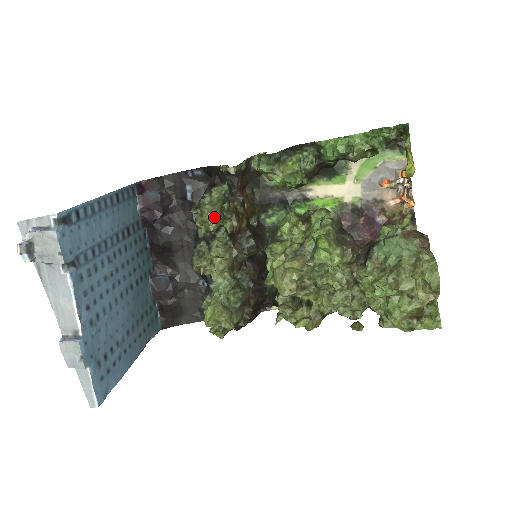
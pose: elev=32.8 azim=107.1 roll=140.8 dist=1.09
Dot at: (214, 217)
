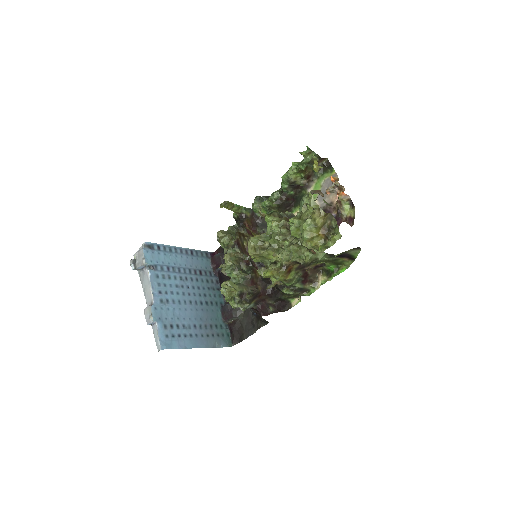
Dot at: (222, 233)
